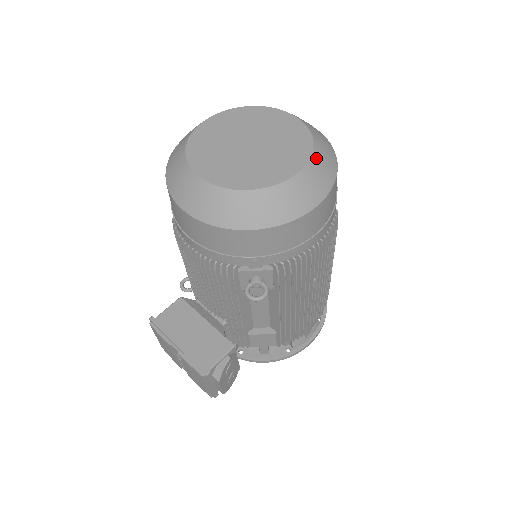
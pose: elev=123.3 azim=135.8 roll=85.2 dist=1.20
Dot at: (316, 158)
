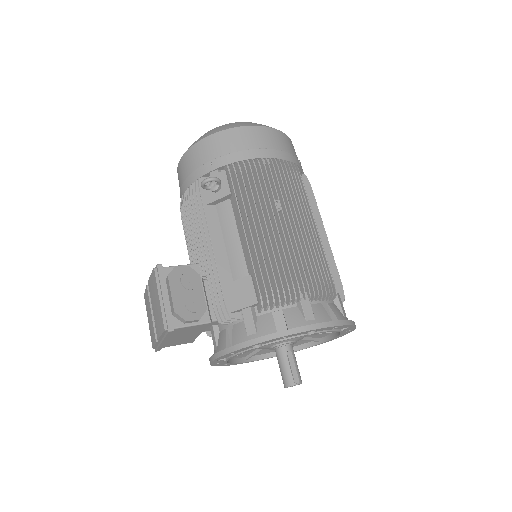
Dot at: occluded
